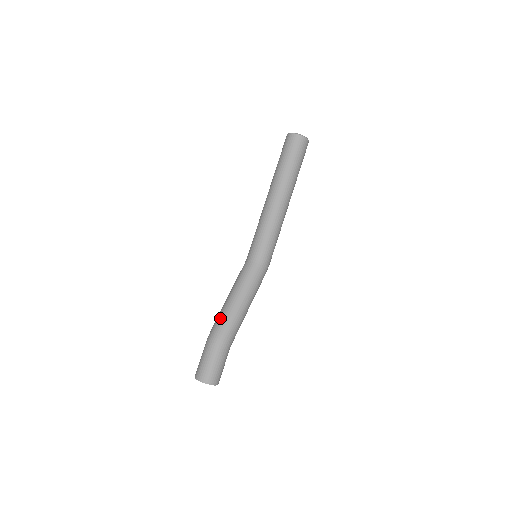
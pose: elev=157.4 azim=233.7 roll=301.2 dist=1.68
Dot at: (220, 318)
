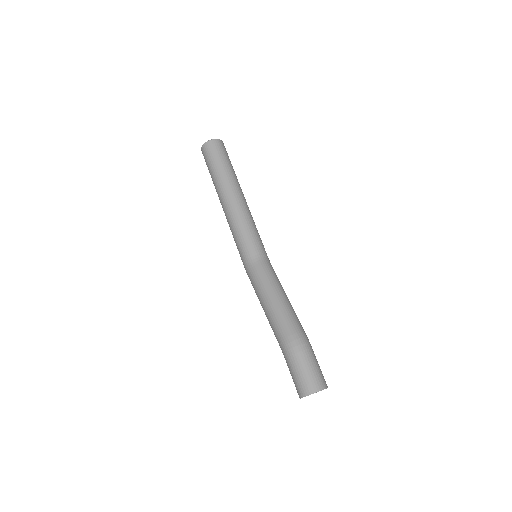
Dot at: (284, 320)
